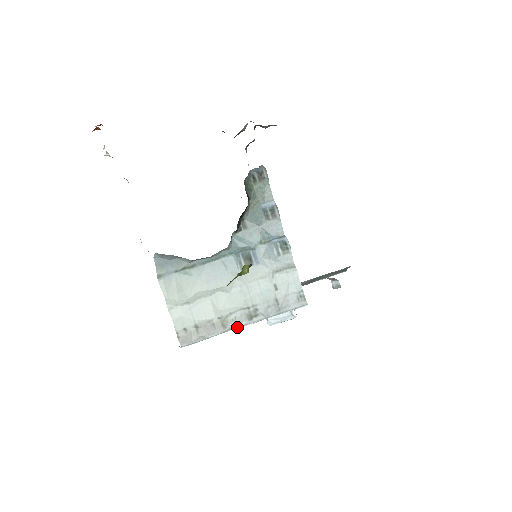
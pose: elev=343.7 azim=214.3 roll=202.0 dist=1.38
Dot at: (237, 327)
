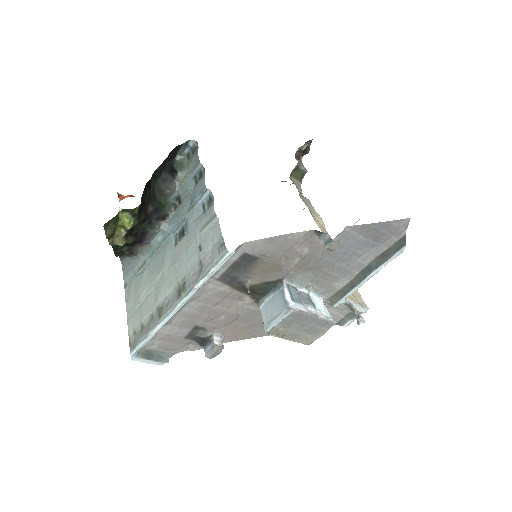
Dot at: (170, 312)
